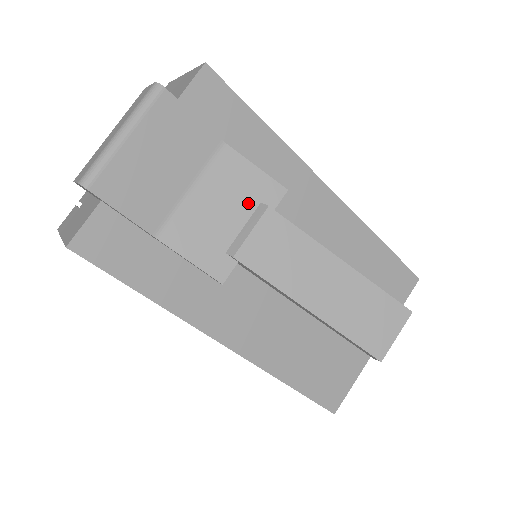
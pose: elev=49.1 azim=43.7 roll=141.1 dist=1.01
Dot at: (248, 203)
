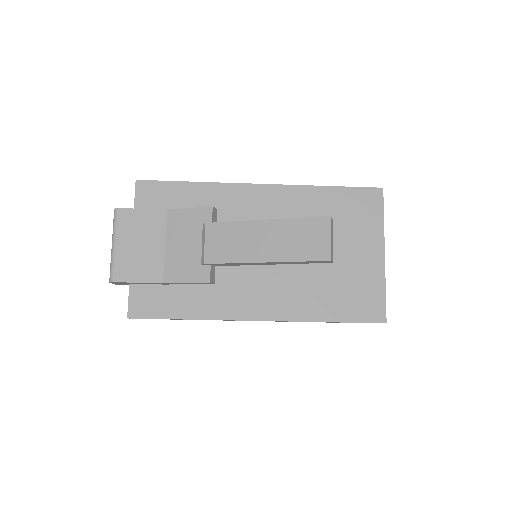
Dot at: (196, 230)
